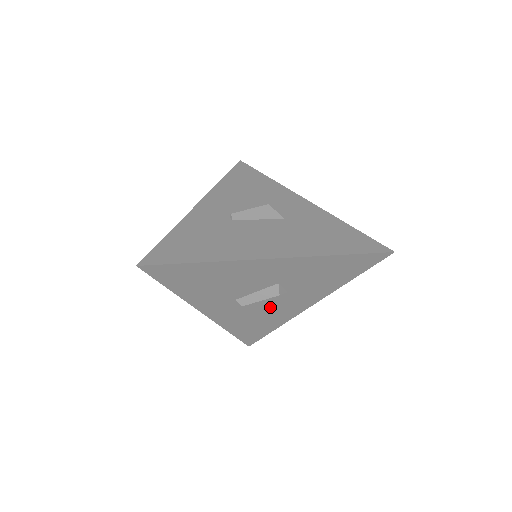
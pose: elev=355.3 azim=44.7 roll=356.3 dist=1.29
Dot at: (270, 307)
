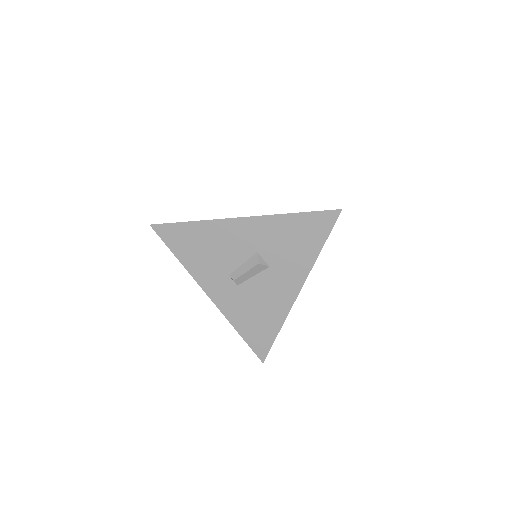
Dot at: (262, 291)
